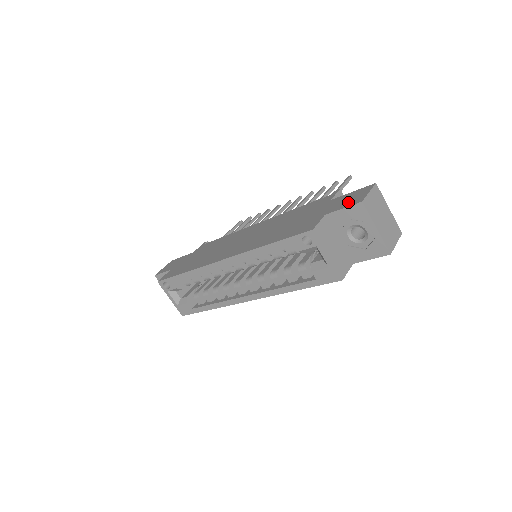
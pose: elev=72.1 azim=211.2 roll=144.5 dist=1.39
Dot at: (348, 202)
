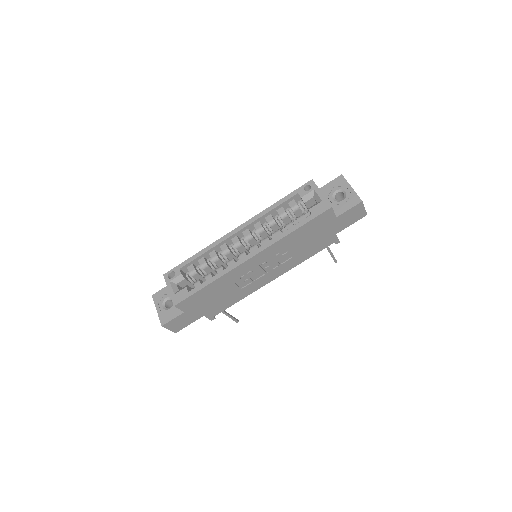
Dot at: occluded
